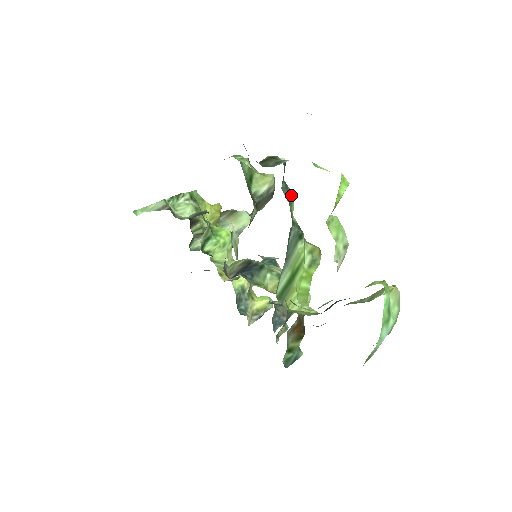
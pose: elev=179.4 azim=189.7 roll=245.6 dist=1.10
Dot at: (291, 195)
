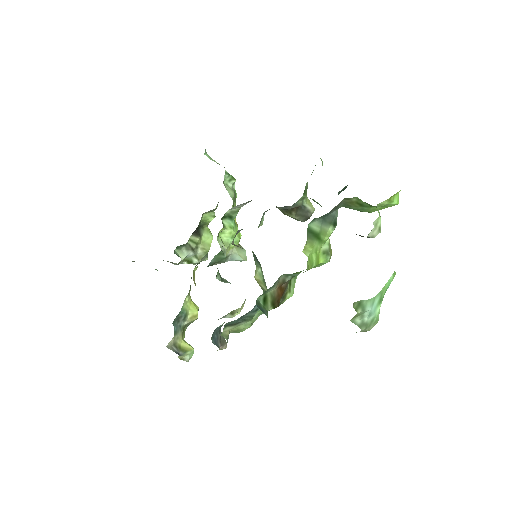
Dot at: occluded
